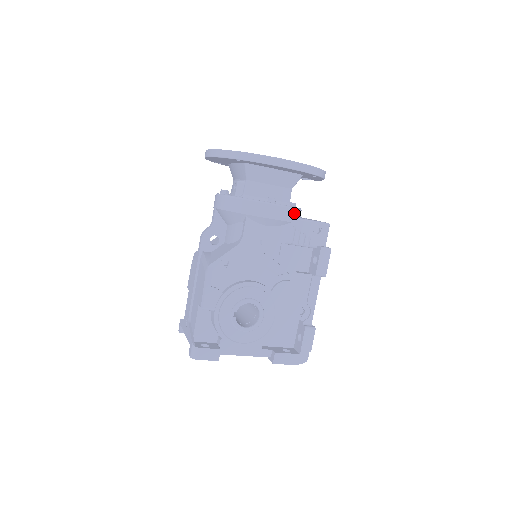
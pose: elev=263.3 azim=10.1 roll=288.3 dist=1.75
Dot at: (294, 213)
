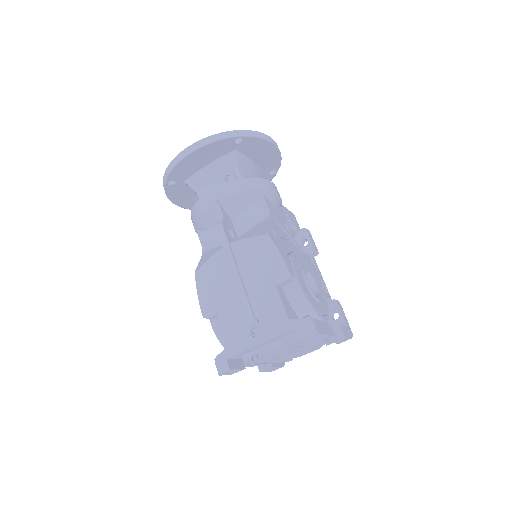
Dot at: occluded
